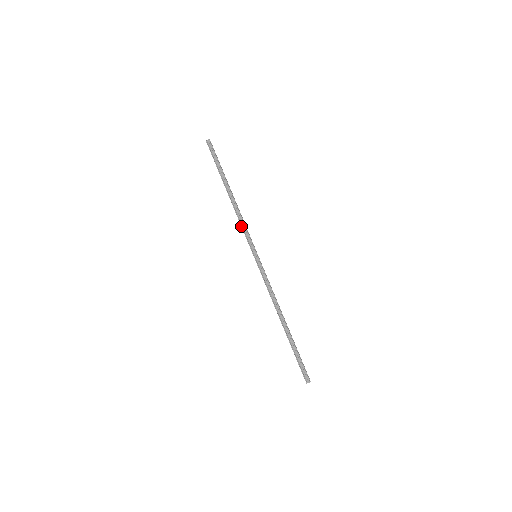
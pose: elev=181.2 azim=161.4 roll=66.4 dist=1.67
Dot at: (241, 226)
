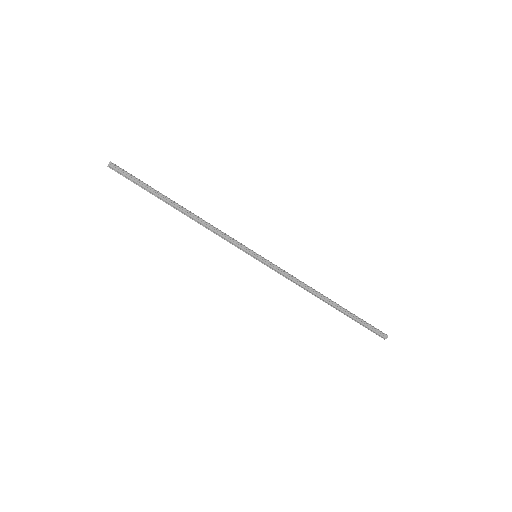
Dot at: occluded
